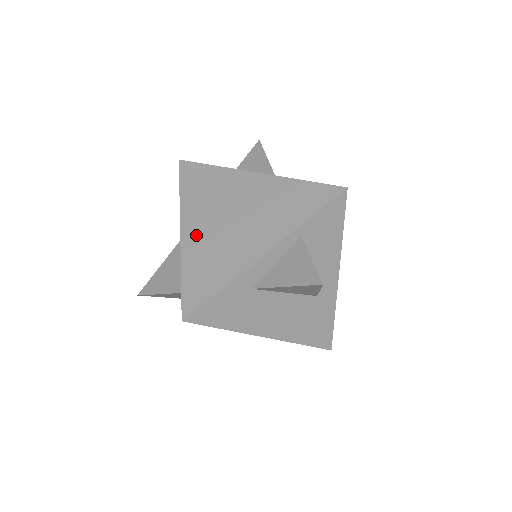
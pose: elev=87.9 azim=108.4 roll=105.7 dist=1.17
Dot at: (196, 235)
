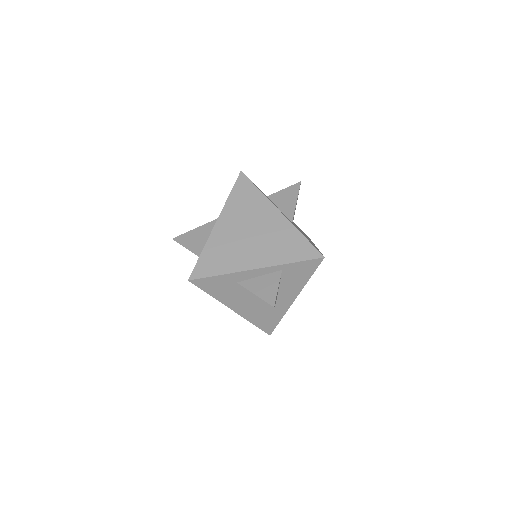
Dot at: (223, 231)
